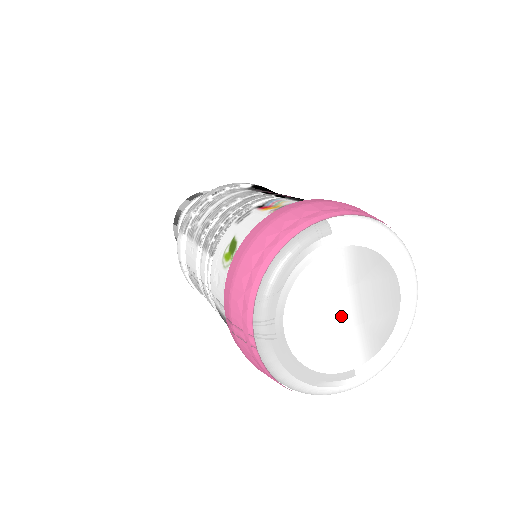
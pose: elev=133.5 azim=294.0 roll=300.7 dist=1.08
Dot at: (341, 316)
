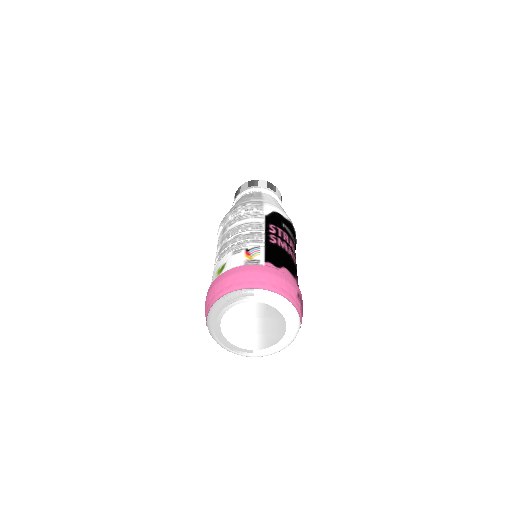
Dot at: (252, 327)
